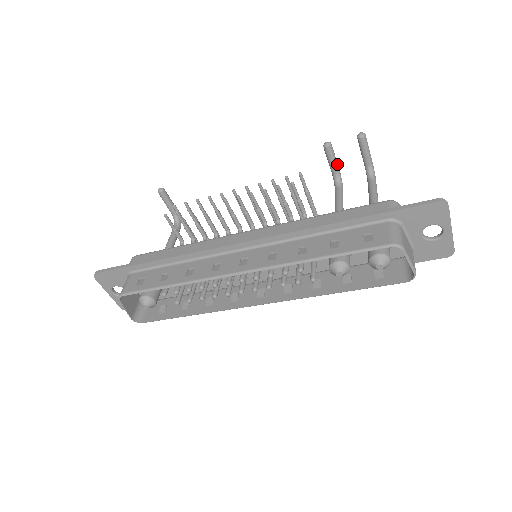
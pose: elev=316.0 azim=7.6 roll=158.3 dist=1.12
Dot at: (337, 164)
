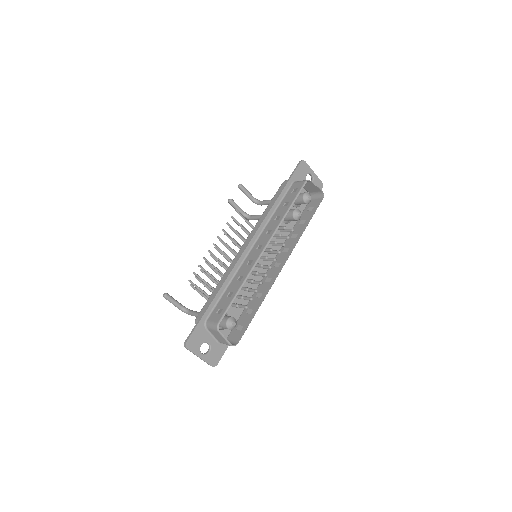
Dot at: (240, 208)
